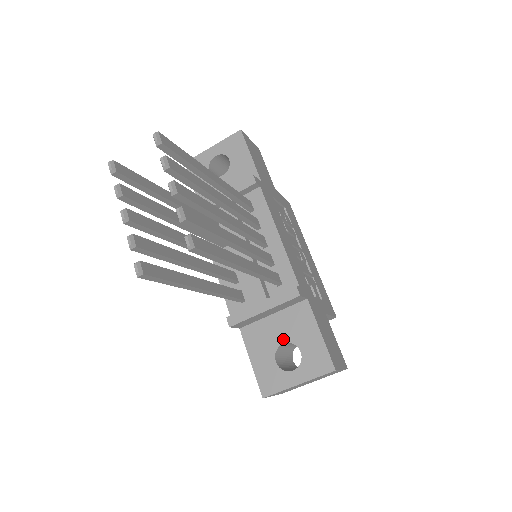
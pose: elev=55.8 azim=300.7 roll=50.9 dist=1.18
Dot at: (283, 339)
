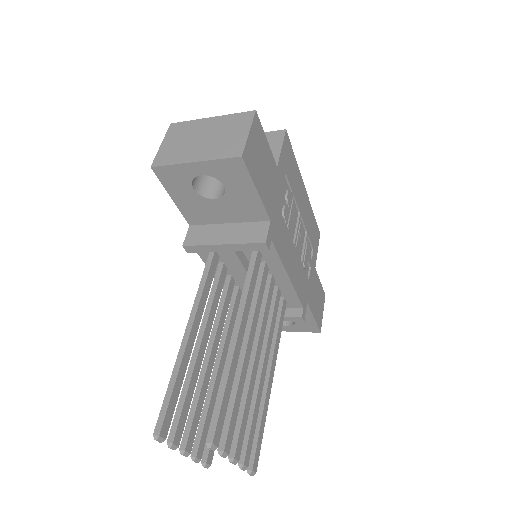
Dot at: occluded
